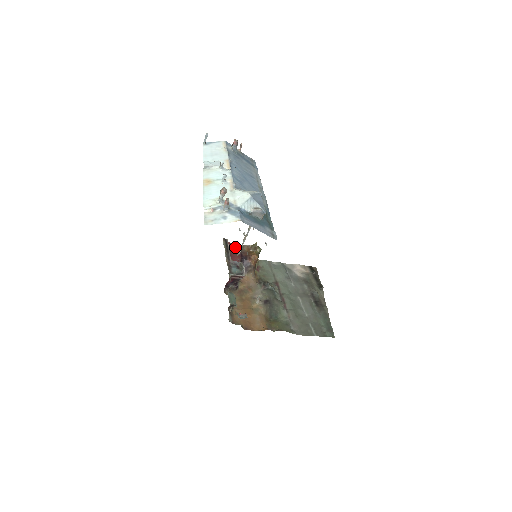
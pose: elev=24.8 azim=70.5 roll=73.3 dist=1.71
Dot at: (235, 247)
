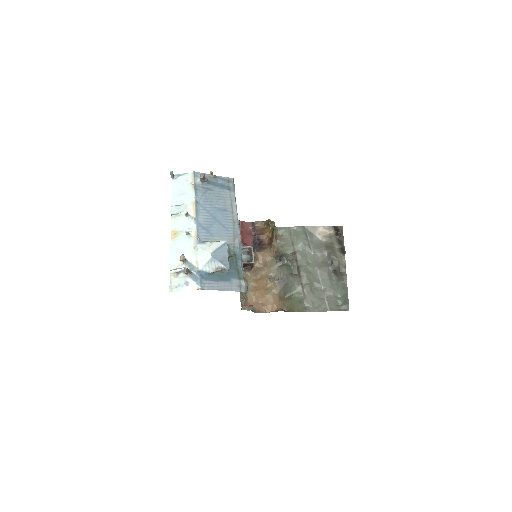
Dot at: (249, 224)
